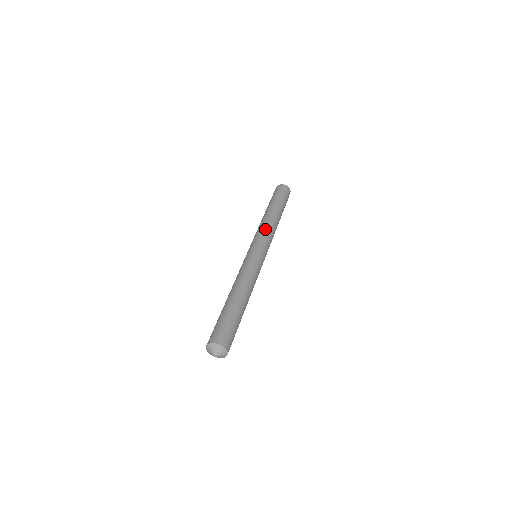
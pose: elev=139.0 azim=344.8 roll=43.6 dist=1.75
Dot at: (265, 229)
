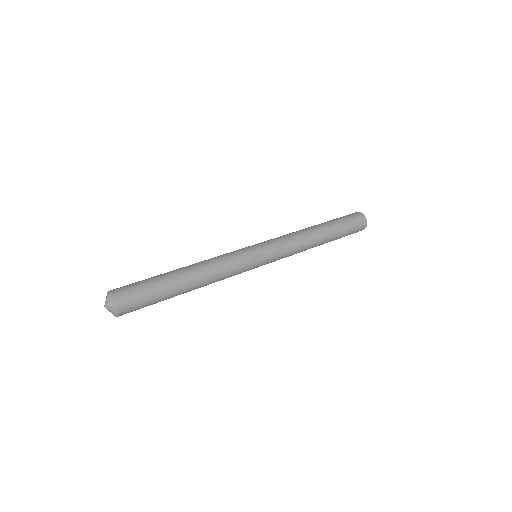
Dot at: (293, 241)
